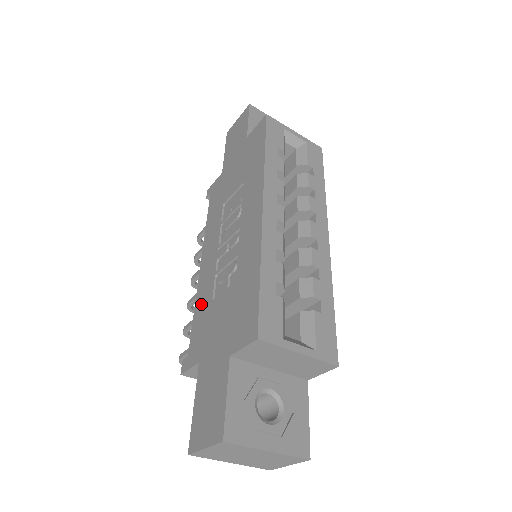
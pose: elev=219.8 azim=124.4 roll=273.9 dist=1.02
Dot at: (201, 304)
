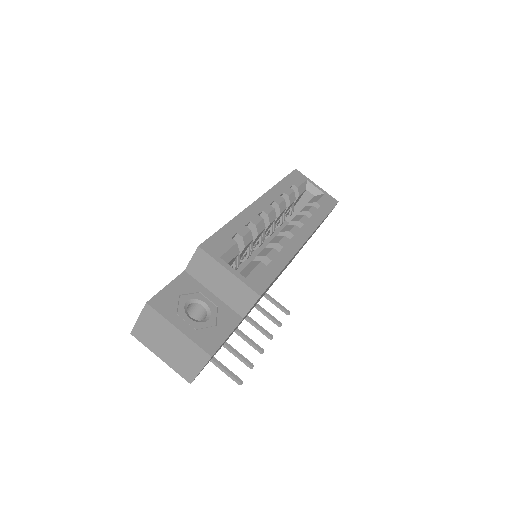
Dot at: occluded
